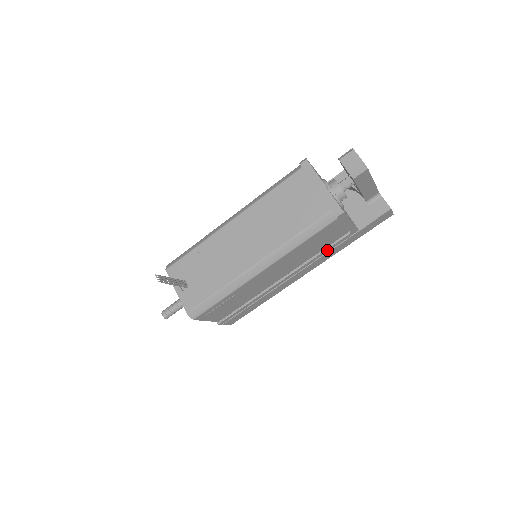
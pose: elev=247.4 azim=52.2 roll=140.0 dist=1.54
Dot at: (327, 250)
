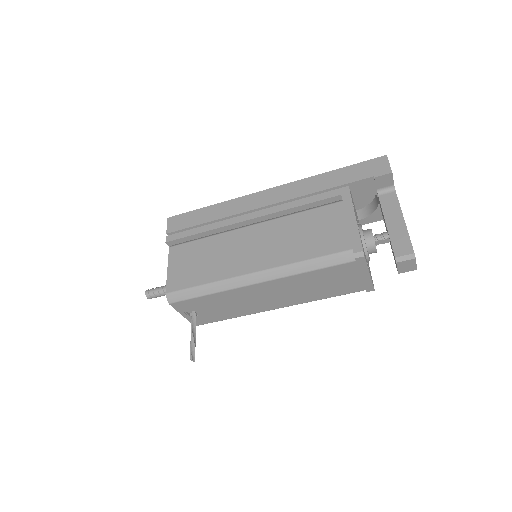
Dot at: occluded
